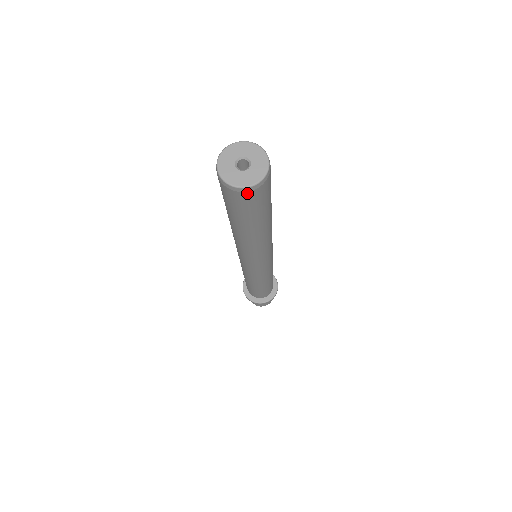
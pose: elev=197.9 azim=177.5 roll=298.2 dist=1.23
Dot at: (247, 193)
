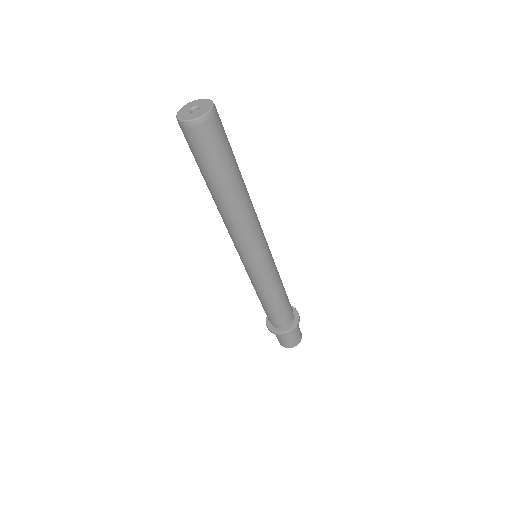
Dot at: (213, 118)
